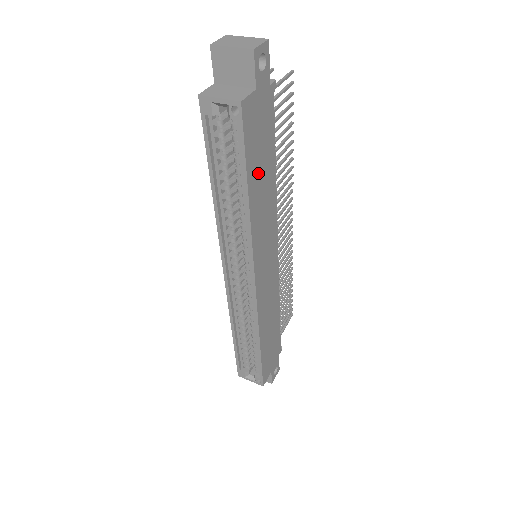
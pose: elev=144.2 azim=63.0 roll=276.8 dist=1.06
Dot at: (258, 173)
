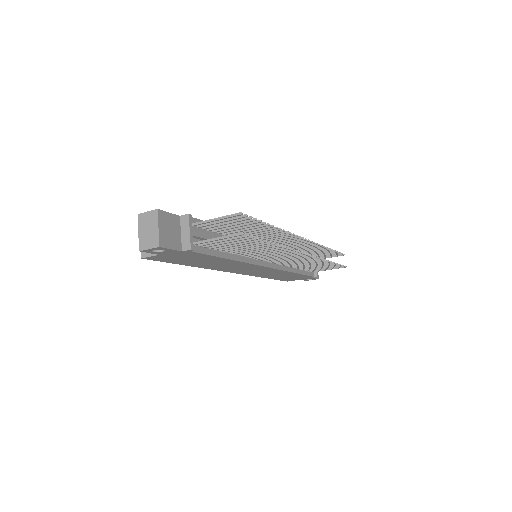
Dot at: (197, 262)
